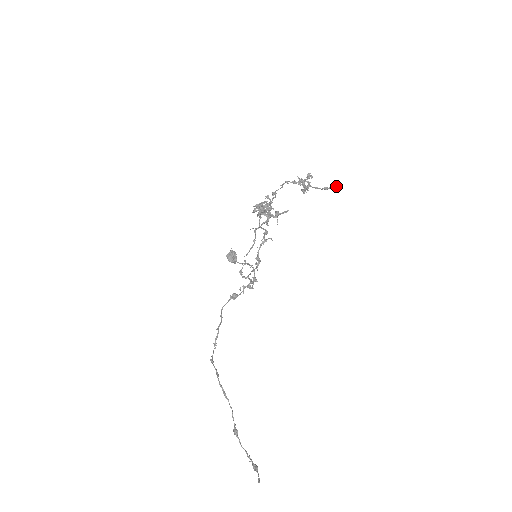
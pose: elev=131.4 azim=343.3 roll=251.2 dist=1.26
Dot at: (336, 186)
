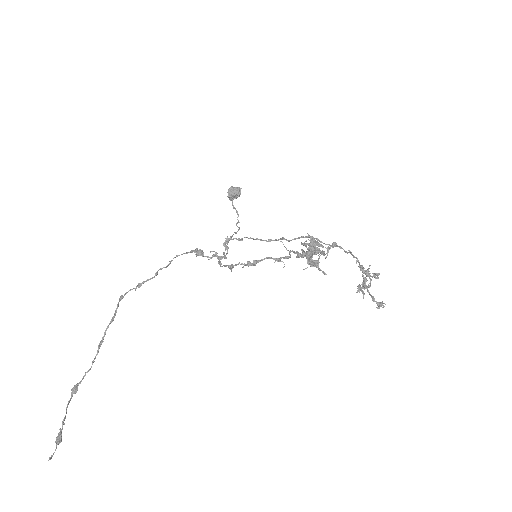
Dot at: occluded
